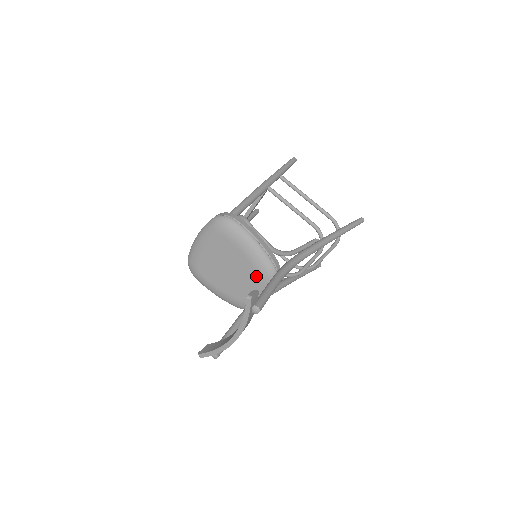
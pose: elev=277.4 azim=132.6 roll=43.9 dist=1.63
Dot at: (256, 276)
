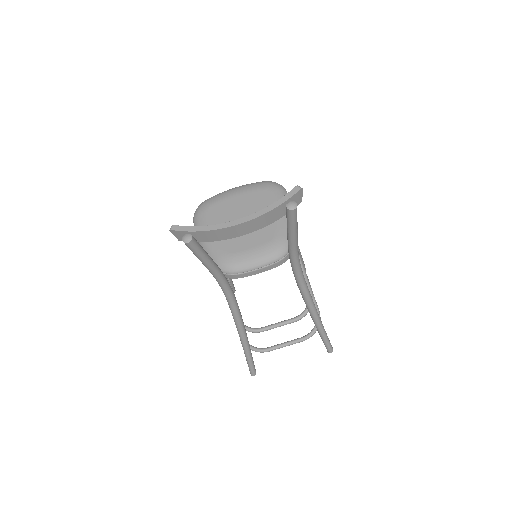
Dot at: (270, 237)
